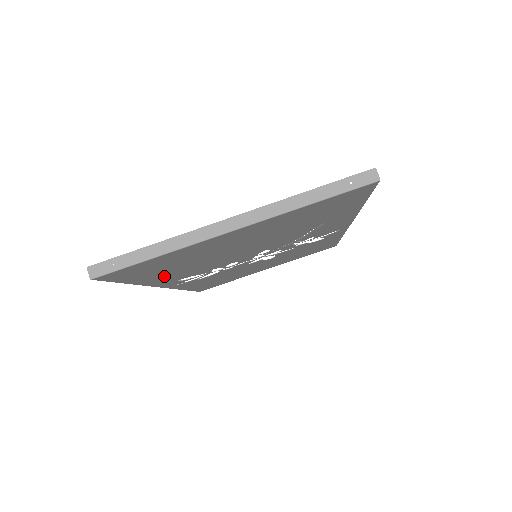
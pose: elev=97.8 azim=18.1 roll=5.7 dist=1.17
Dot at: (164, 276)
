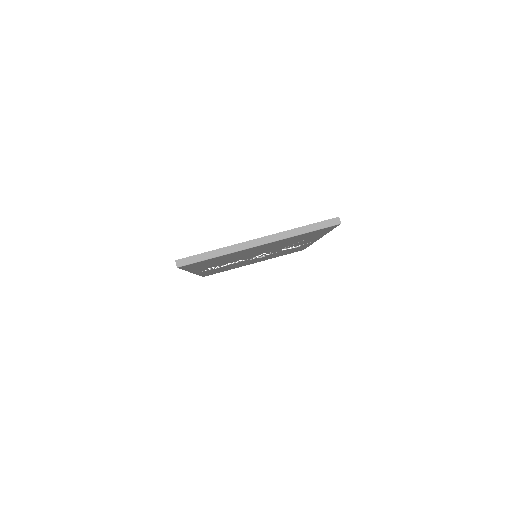
Dot at: (204, 266)
